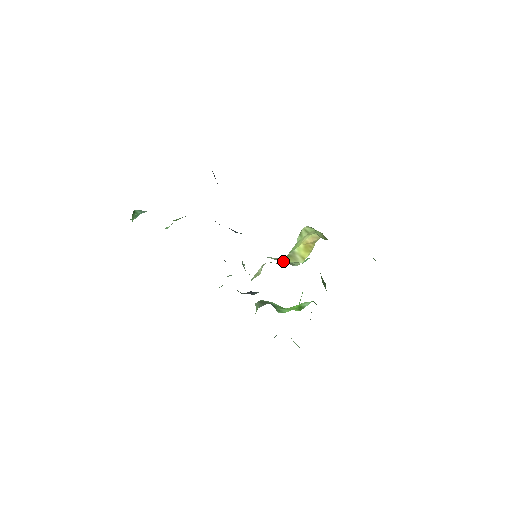
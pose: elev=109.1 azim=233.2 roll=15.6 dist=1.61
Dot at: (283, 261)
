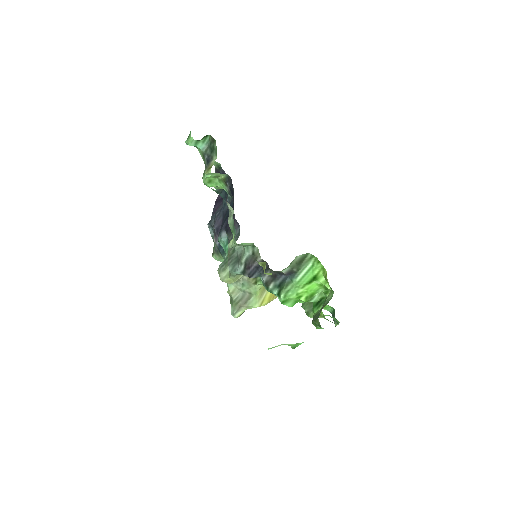
Dot at: (235, 299)
